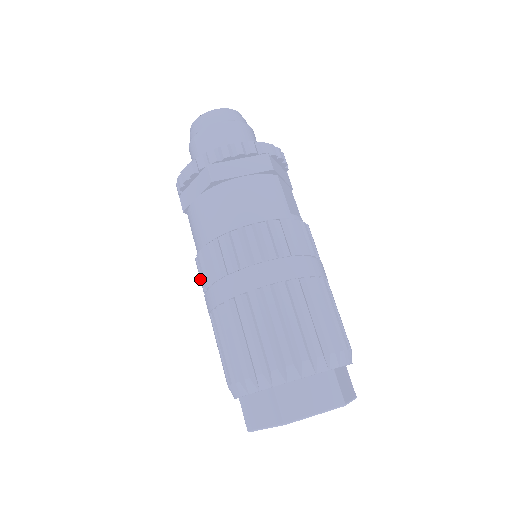
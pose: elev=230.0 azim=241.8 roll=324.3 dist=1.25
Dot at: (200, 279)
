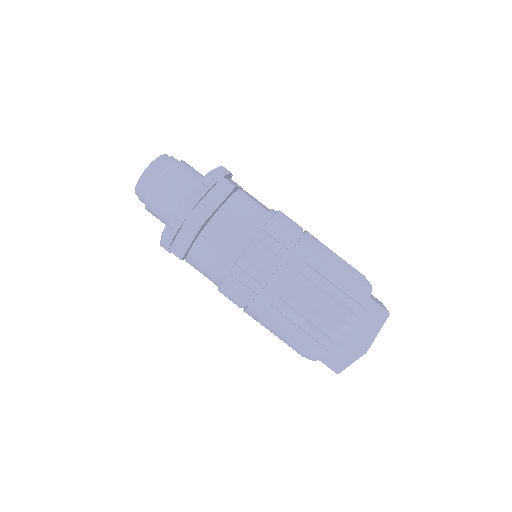
Dot at: (233, 300)
